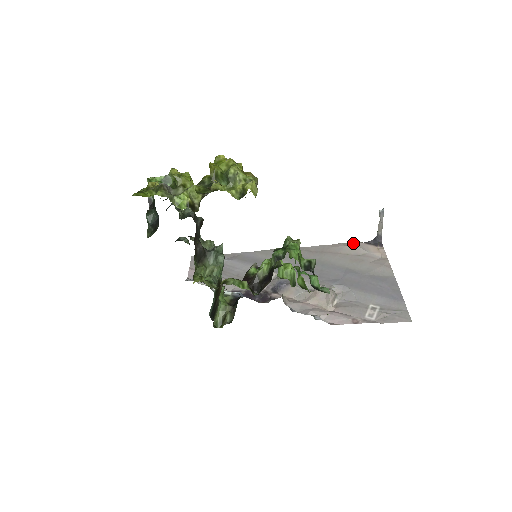
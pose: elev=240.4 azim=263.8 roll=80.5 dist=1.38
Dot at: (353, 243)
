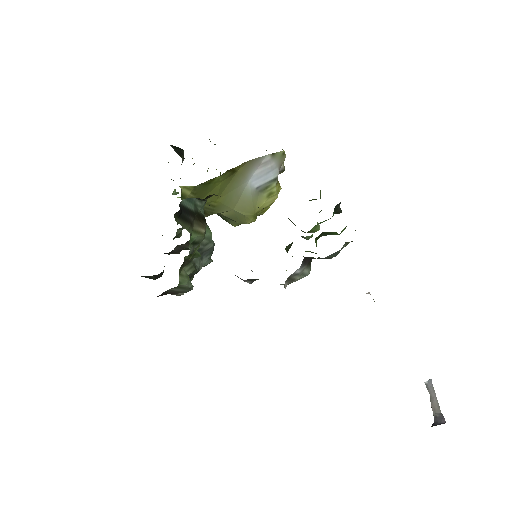
Dot at: occluded
